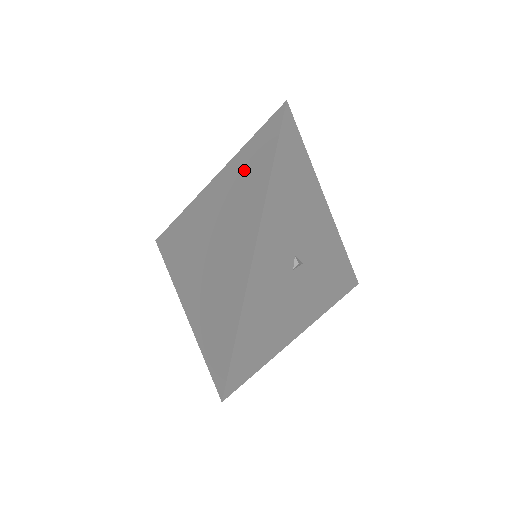
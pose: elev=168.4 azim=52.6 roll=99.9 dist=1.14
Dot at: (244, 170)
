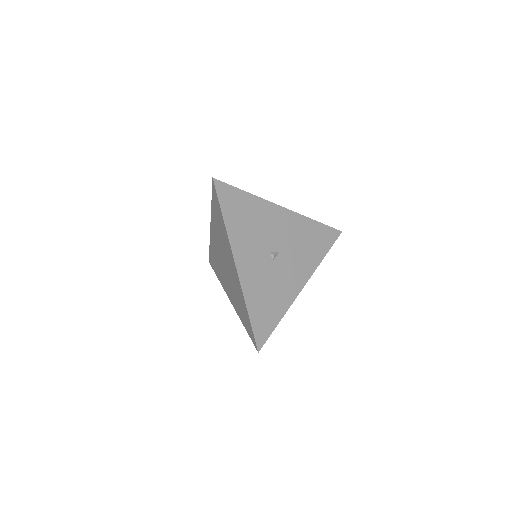
Dot at: (217, 220)
